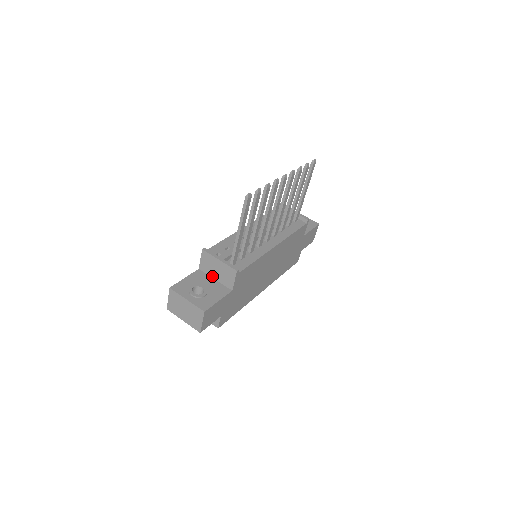
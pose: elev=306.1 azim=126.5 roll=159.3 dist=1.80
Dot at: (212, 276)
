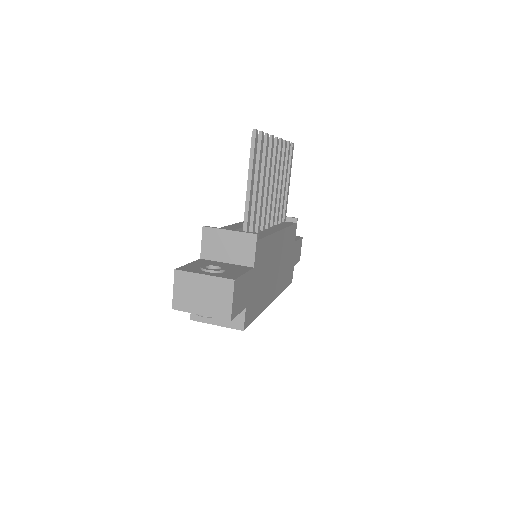
Dot at: (221, 260)
